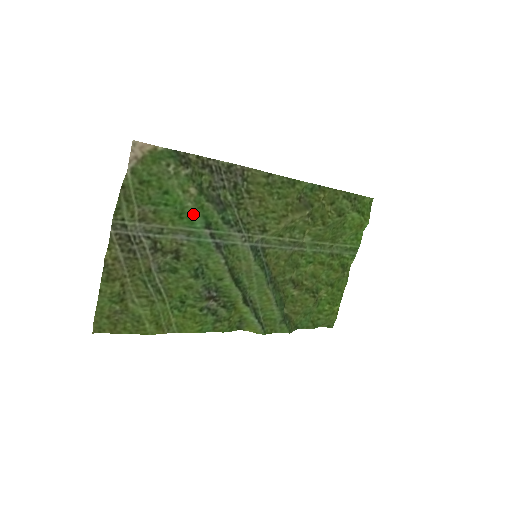
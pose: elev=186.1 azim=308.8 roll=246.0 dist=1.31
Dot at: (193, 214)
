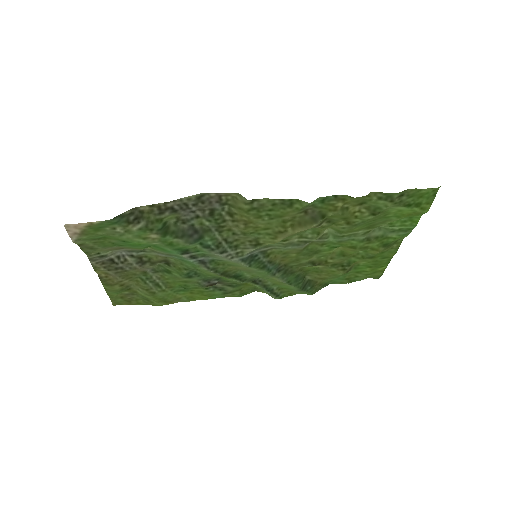
Dot at: (164, 247)
